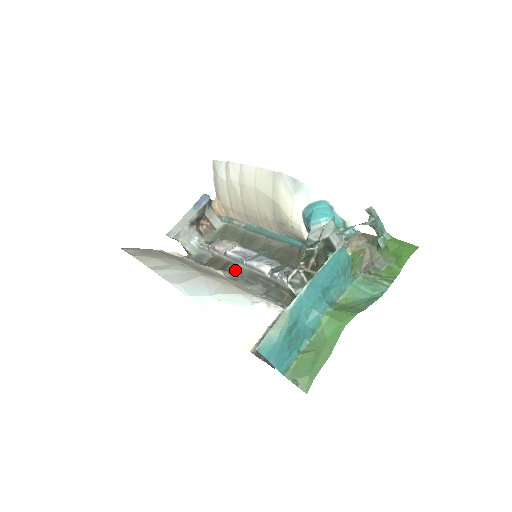
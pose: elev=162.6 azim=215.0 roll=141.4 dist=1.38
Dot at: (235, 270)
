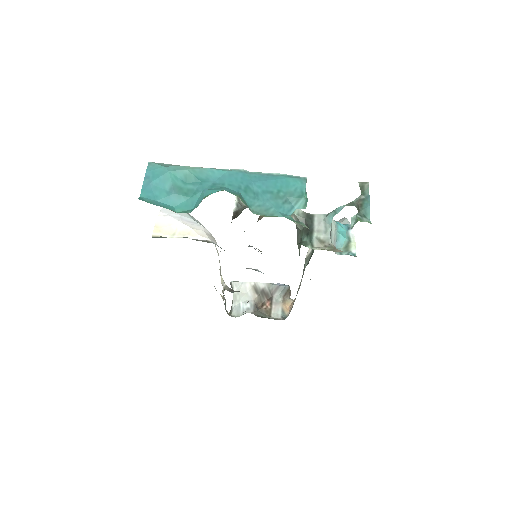
Dot at: (237, 291)
